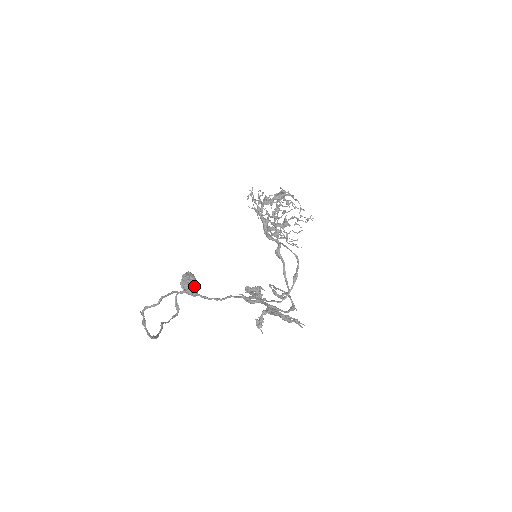
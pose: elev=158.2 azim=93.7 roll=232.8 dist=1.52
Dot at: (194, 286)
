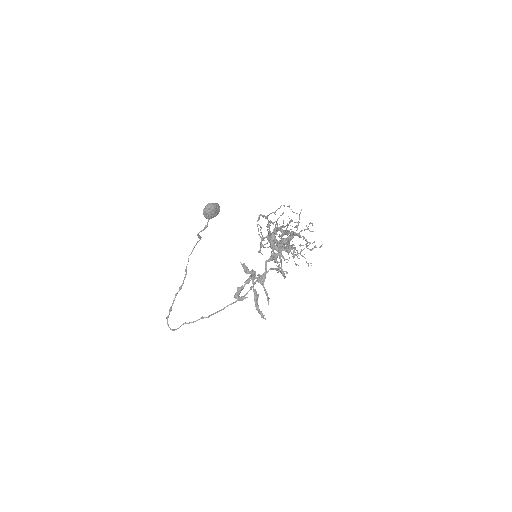
Dot at: (215, 216)
